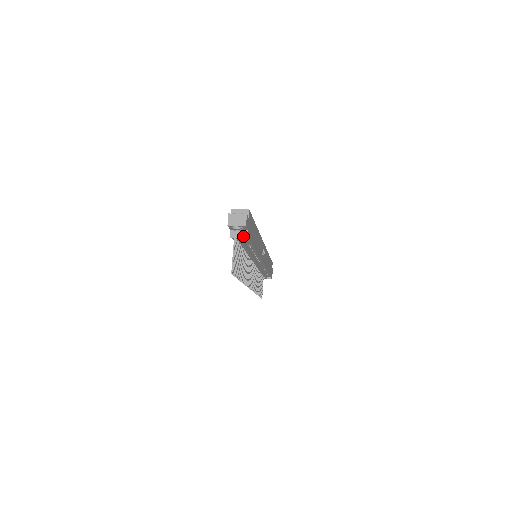
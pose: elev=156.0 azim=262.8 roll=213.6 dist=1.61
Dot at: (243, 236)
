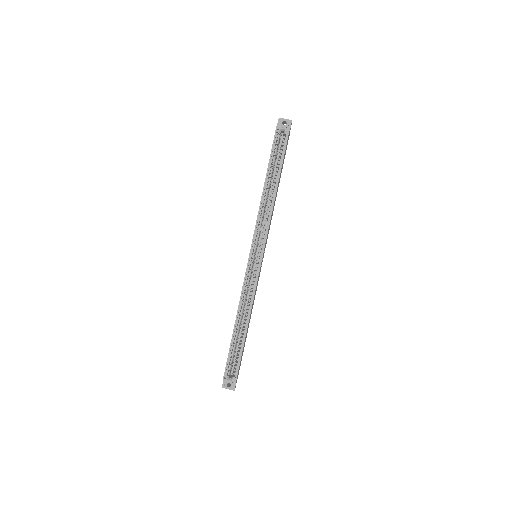
Dot at: occluded
